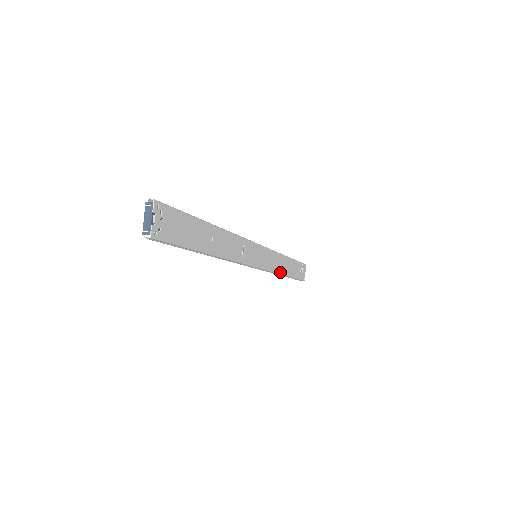
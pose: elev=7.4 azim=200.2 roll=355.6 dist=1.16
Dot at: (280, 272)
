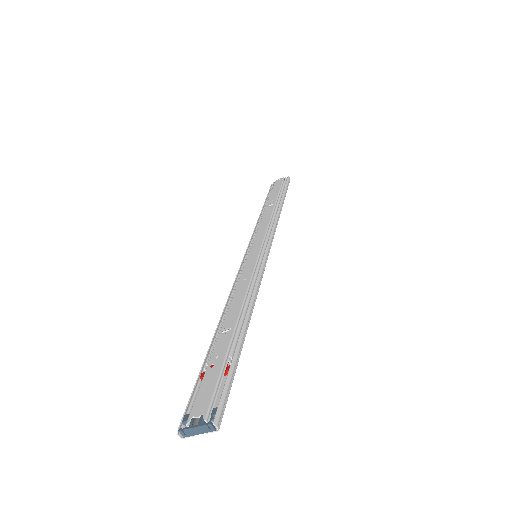
Dot at: occluded
